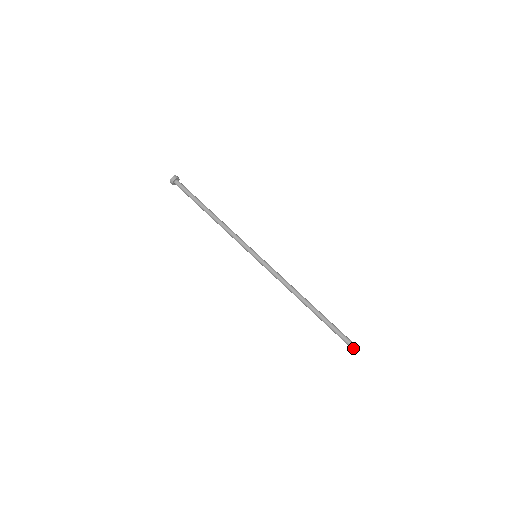
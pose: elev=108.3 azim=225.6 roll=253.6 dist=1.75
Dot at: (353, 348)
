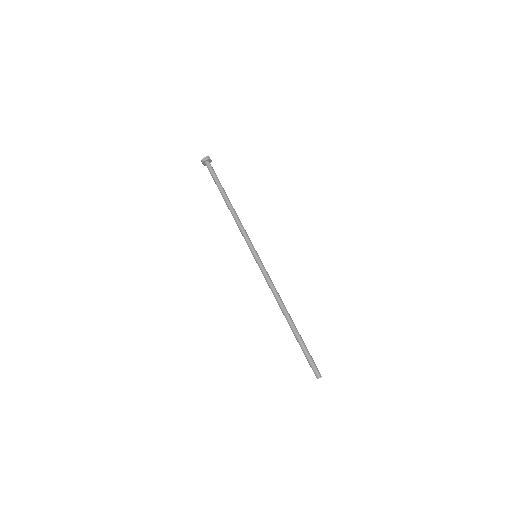
Dot at: (320, 376)
